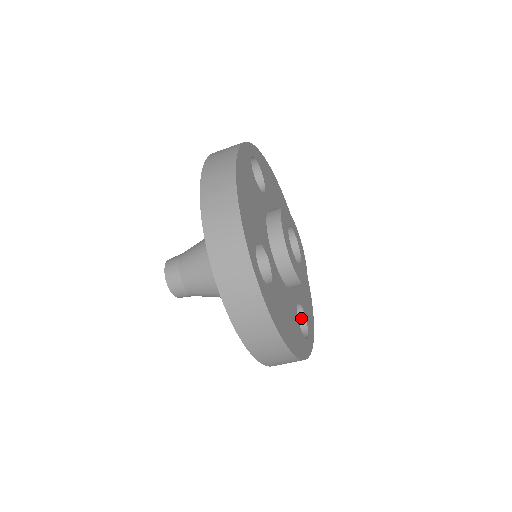
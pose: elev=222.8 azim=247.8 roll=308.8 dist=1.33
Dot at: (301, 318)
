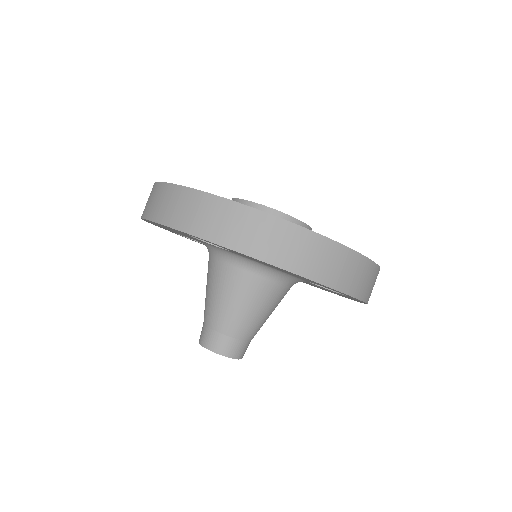
Dot at: occluded
